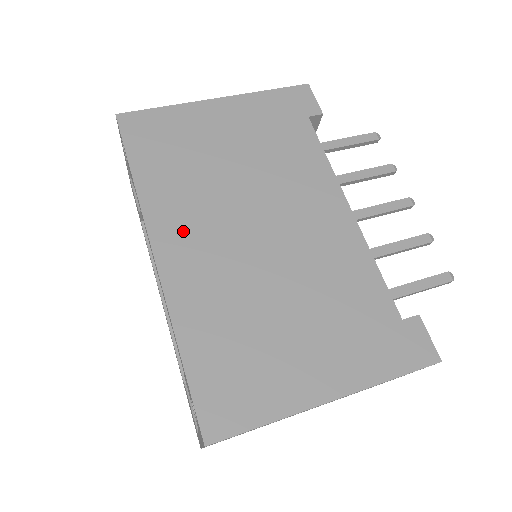
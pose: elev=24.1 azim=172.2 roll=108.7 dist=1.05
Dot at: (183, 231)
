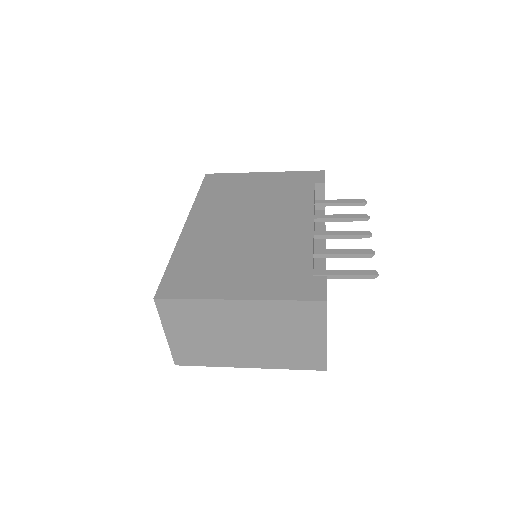
Dot at: (207, 218)
